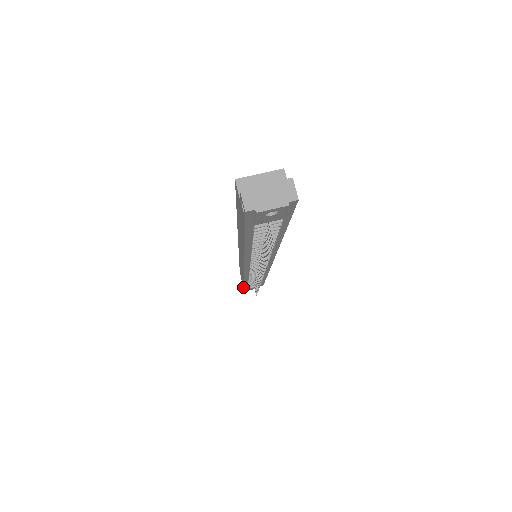
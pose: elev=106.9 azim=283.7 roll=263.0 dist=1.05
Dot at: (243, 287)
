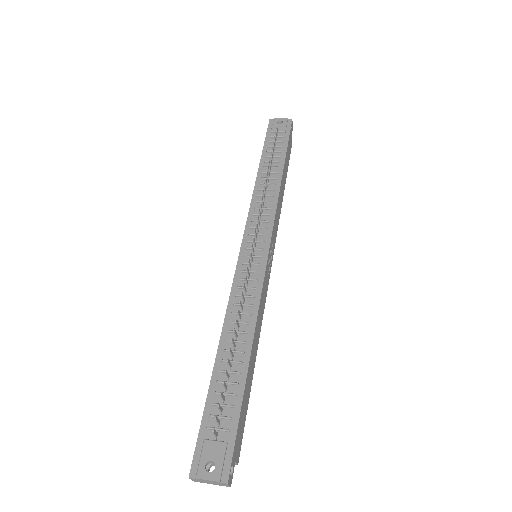
Dot at: (196, 445)
